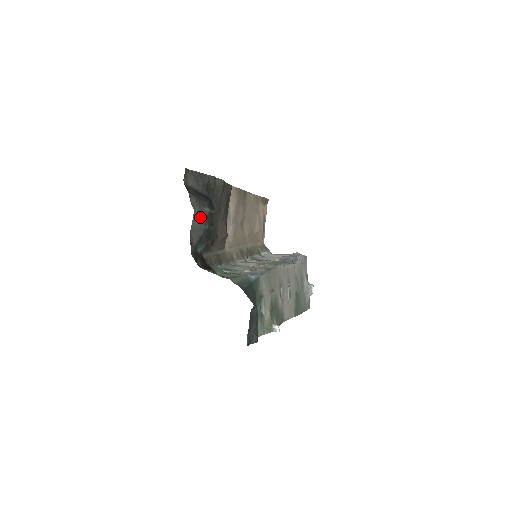
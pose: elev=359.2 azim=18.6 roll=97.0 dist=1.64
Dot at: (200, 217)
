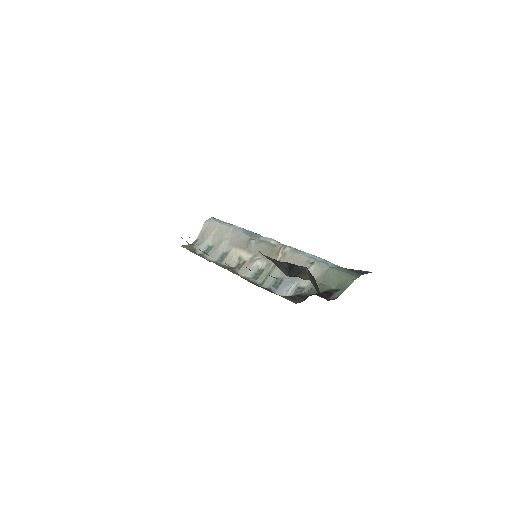
Dot at: (311, 278)
